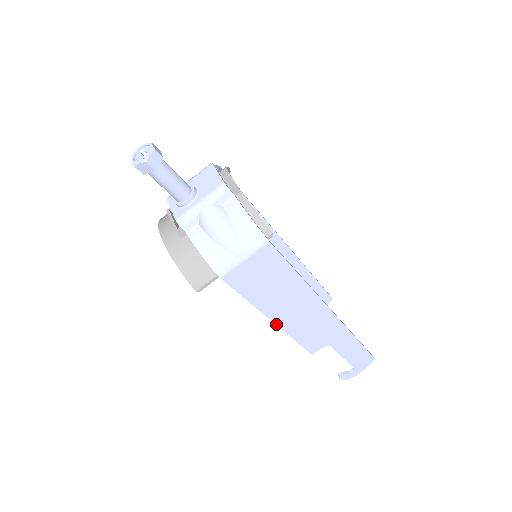
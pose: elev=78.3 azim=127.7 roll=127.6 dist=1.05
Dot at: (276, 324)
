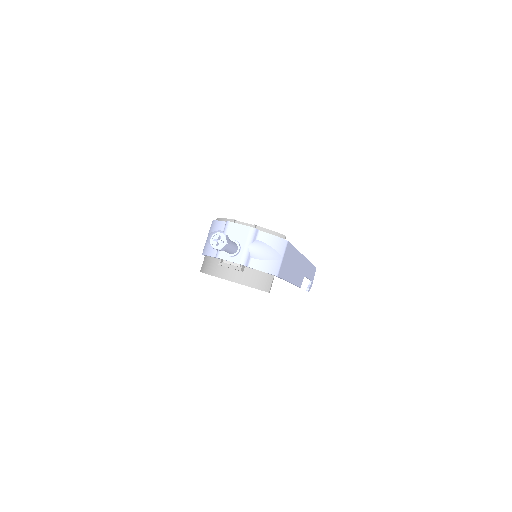
Dot at: (291, 283)
